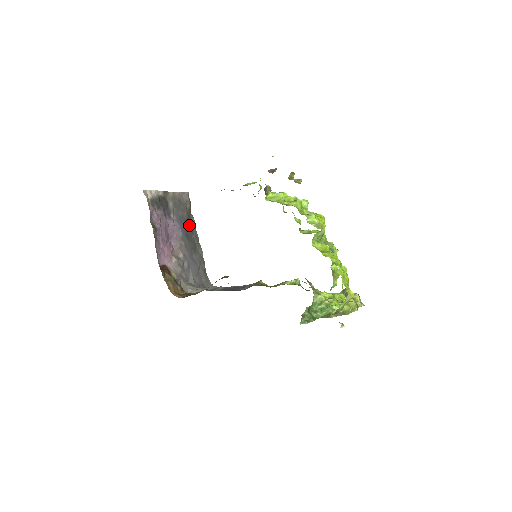
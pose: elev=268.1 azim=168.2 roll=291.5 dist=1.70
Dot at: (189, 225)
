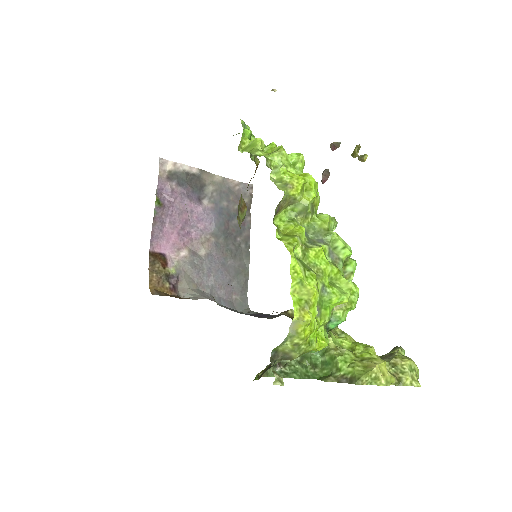
Dot at: (237, 223)
